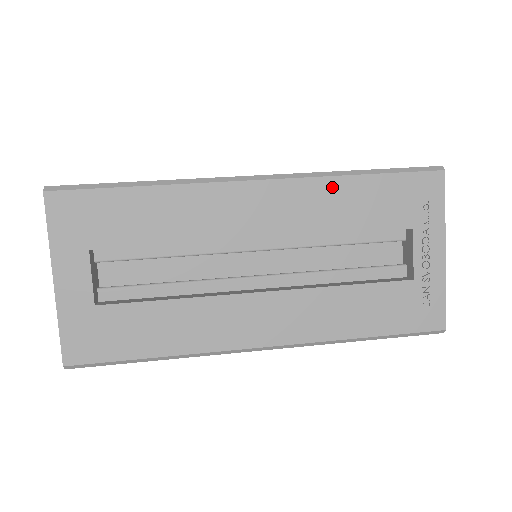
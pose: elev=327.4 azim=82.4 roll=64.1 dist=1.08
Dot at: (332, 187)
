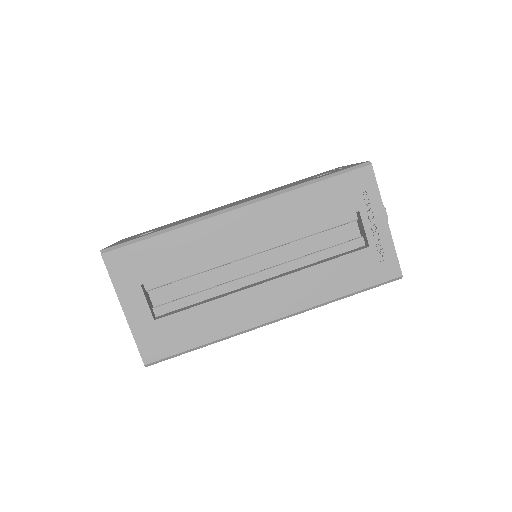
Dot at: (294, 198)
